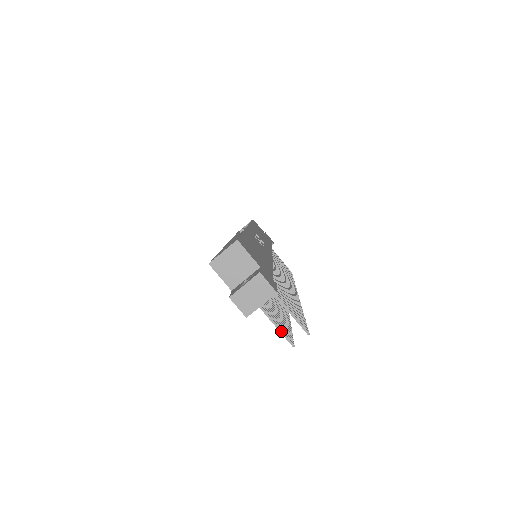
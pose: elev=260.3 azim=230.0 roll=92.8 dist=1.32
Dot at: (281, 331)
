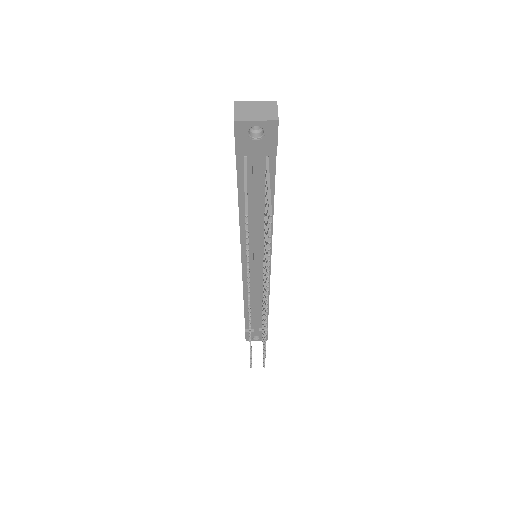
Dot at: (246, 196)
